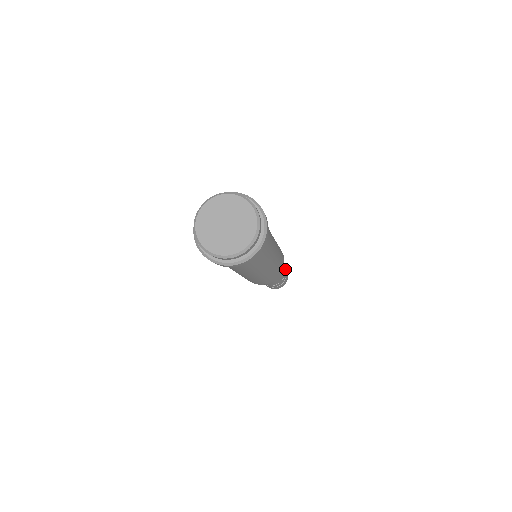
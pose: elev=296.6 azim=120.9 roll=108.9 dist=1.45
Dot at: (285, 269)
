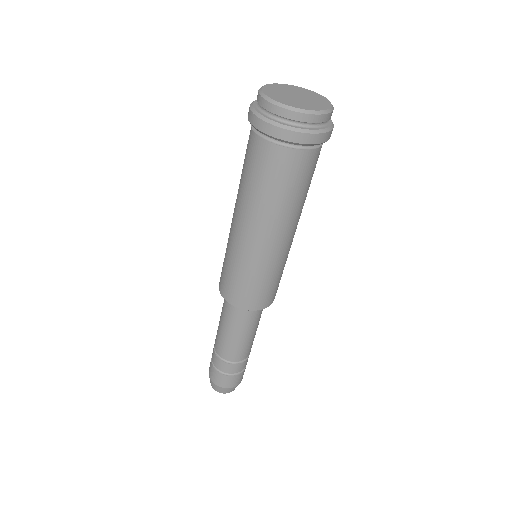
Dot at: occluded
